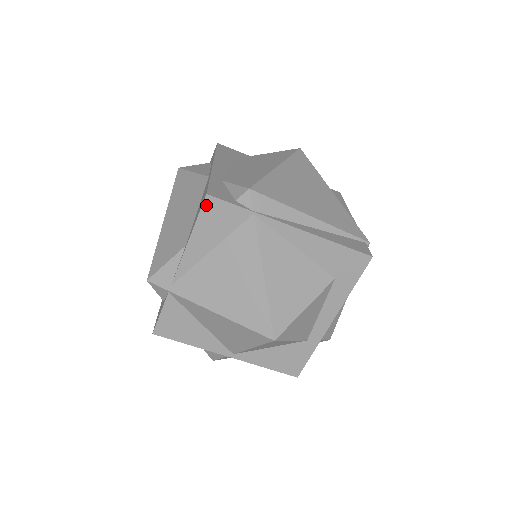
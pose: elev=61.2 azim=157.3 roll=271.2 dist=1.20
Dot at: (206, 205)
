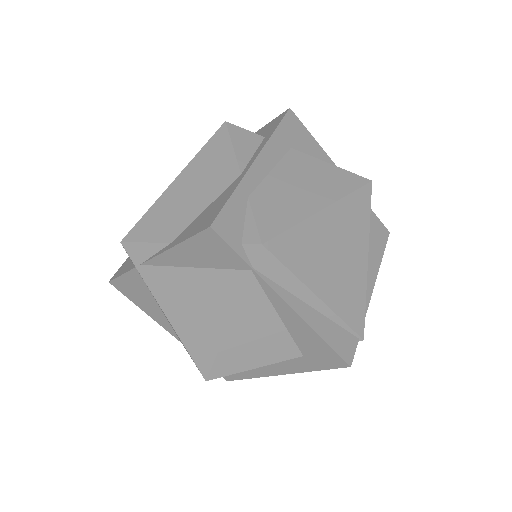
Dot at: (205, 234)
